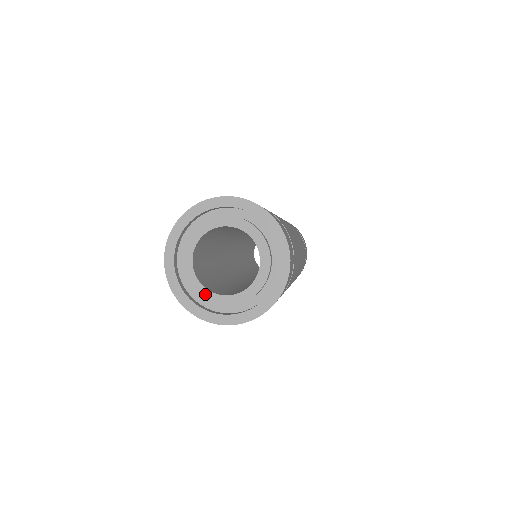
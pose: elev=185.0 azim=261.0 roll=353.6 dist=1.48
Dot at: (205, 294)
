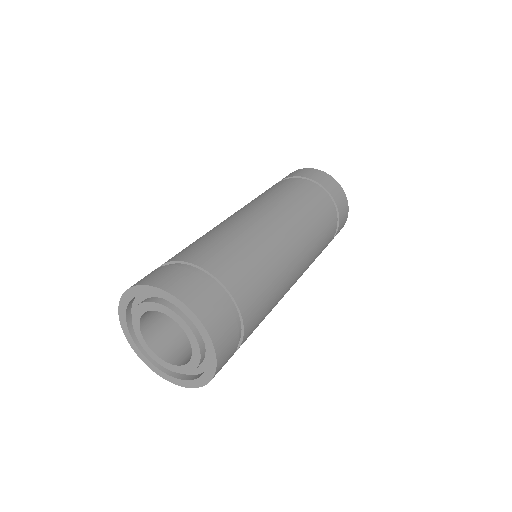
Dot at: (175, 369)
